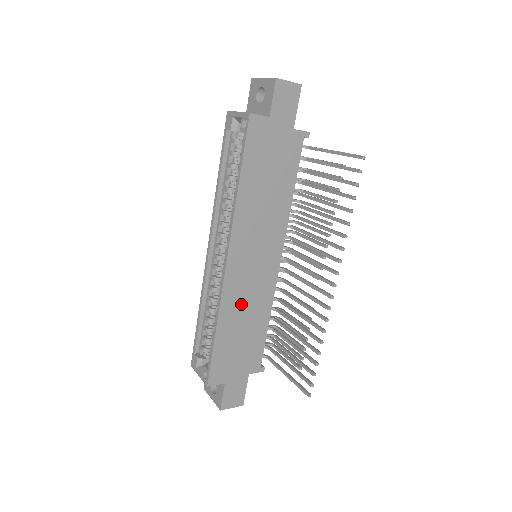
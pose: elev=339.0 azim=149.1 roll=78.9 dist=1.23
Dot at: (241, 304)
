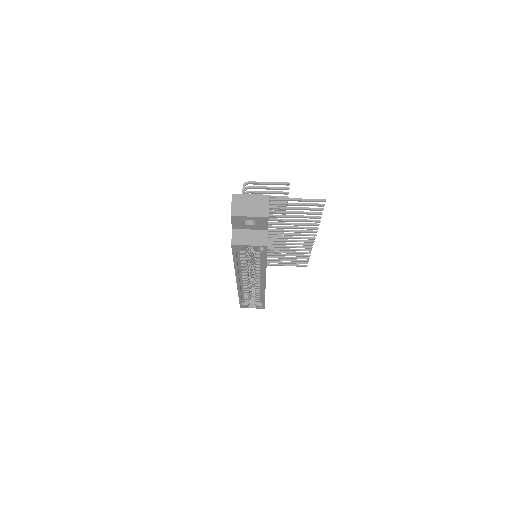
Dot at: occluded
